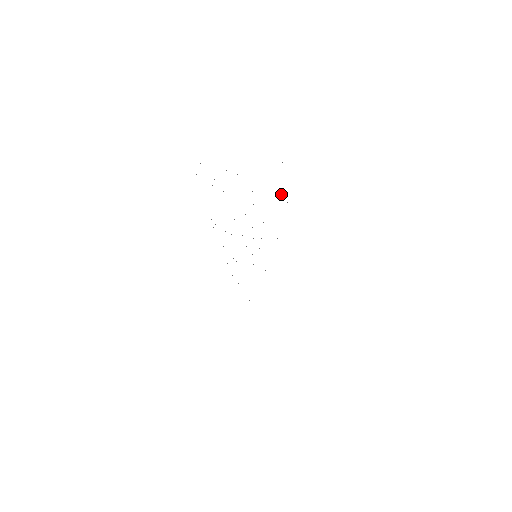
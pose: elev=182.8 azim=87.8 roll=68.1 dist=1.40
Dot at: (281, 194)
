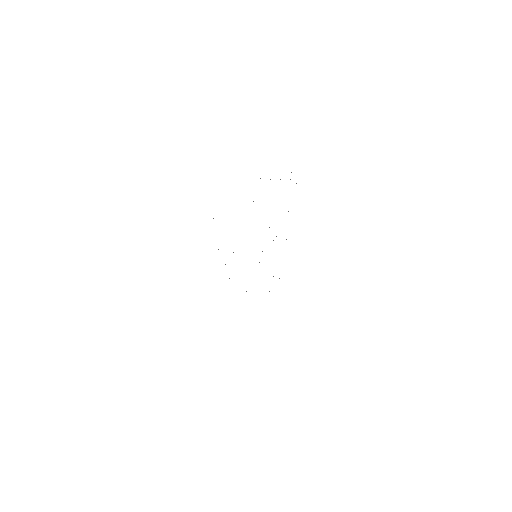
Dot at: occluded
